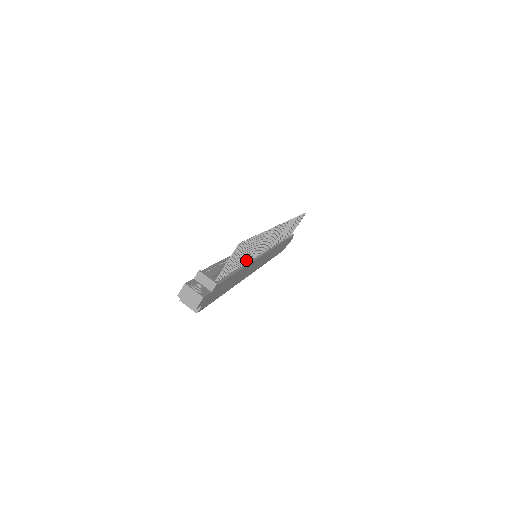
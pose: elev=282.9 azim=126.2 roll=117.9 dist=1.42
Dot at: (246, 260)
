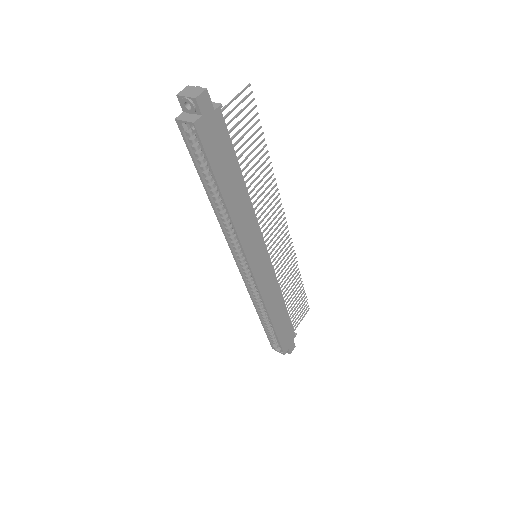
Dot at: (249, 186)
